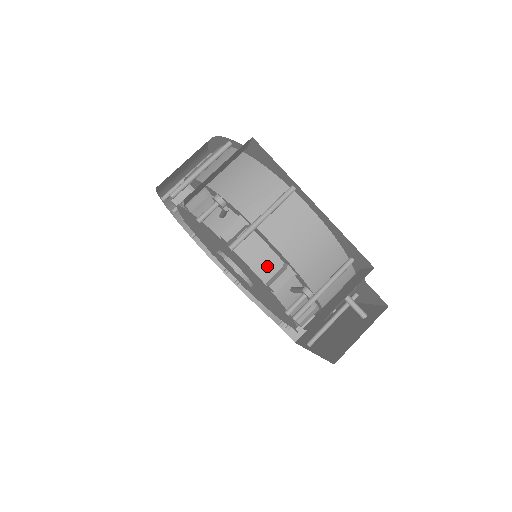
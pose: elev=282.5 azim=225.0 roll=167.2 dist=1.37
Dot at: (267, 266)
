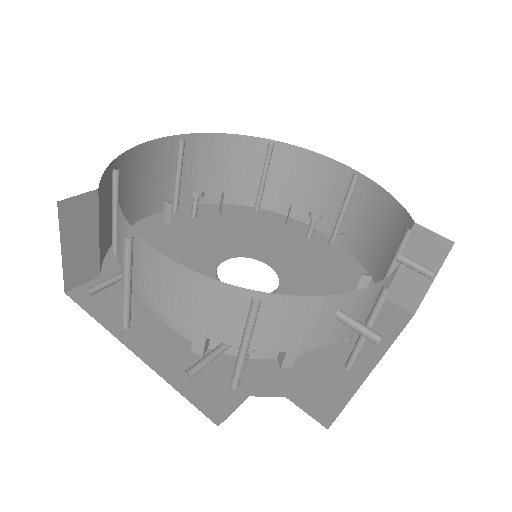
Dot at: occluded
